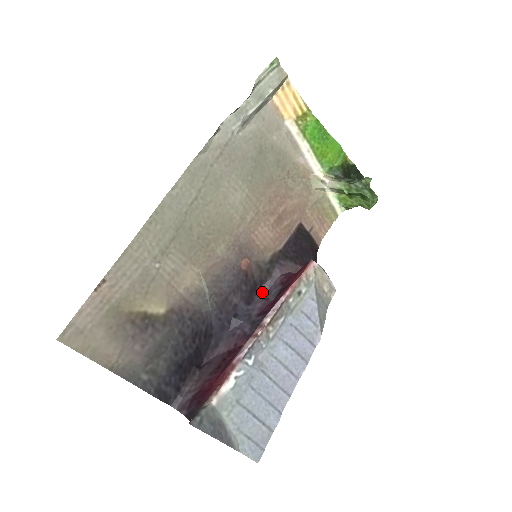
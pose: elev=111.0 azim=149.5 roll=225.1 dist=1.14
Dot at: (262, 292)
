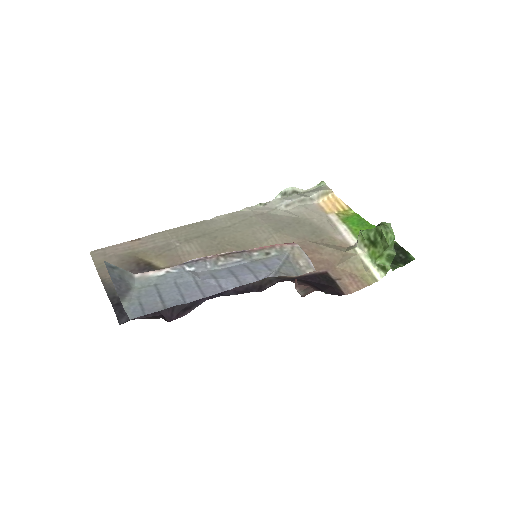
Dot at: (256, 291)
